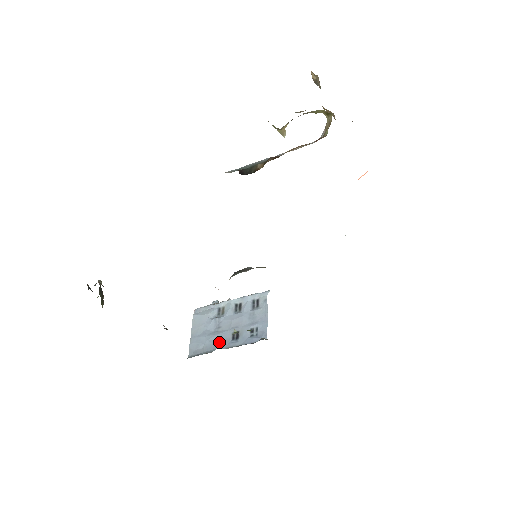
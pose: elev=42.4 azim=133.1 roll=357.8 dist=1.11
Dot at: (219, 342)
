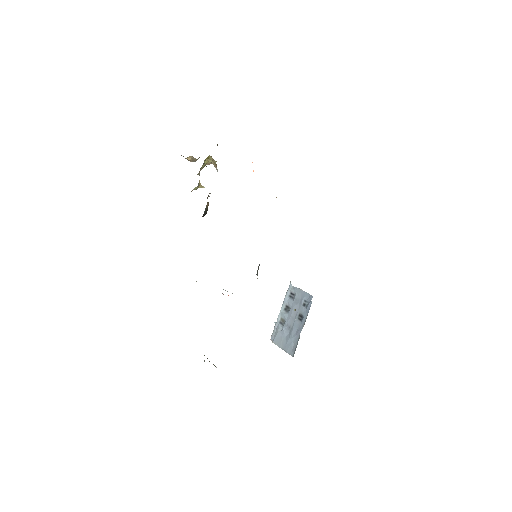
Dot at: (297, 331)
